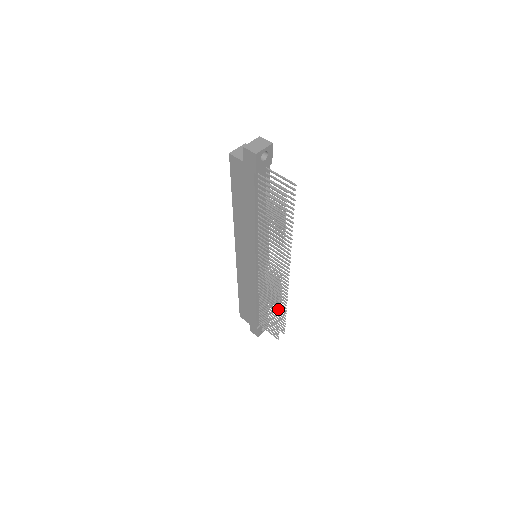
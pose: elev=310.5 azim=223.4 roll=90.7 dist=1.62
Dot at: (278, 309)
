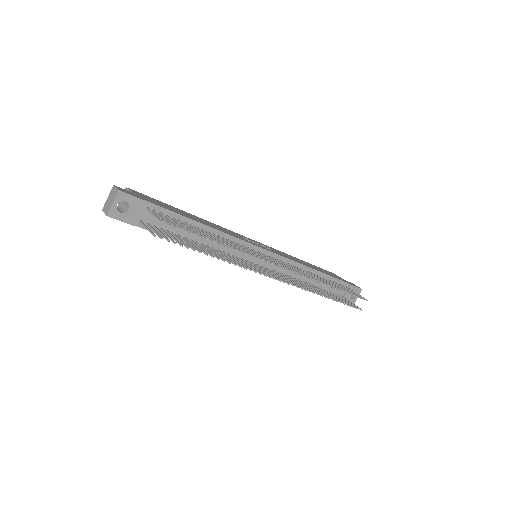
Dot at: (320, 294)
